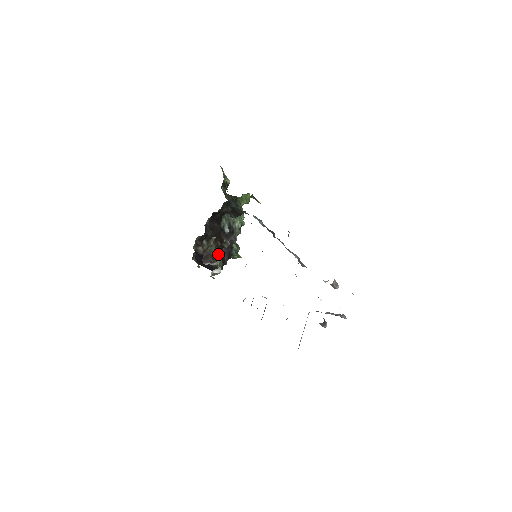
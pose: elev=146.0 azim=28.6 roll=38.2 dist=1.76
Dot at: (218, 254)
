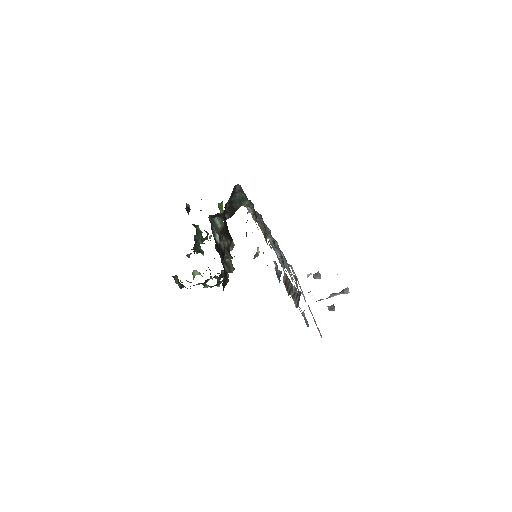
Dot at: occluded
